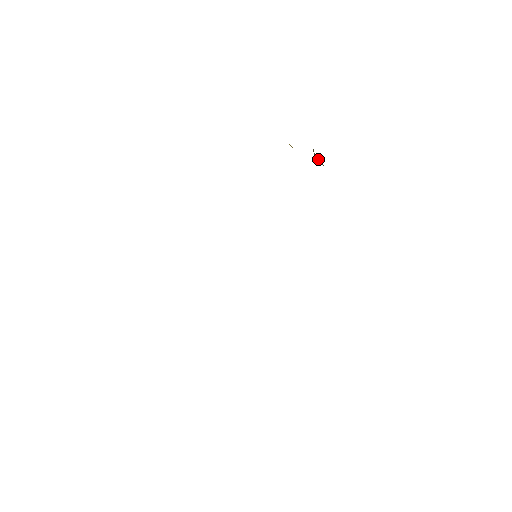
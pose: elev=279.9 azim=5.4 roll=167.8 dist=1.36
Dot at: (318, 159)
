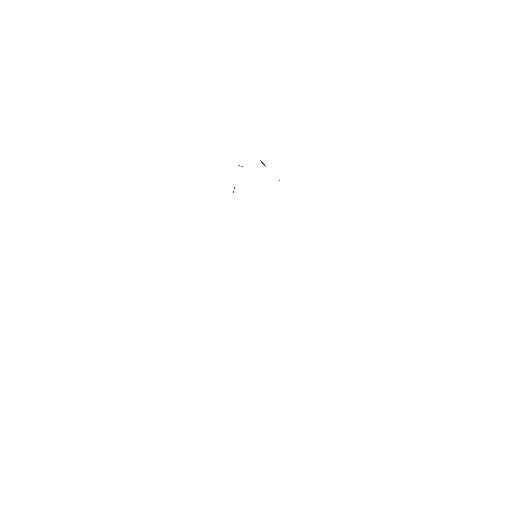
Dot at: occluded
